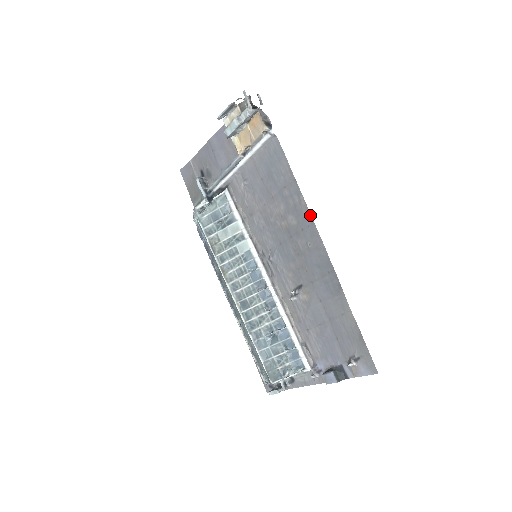
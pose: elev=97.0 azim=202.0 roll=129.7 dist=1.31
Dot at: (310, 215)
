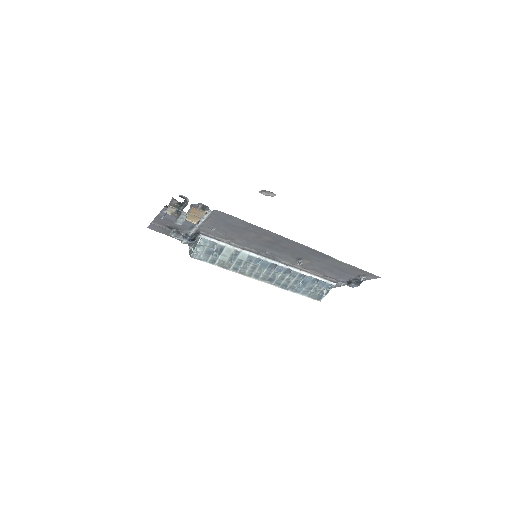
Dot at: (279, 235)
